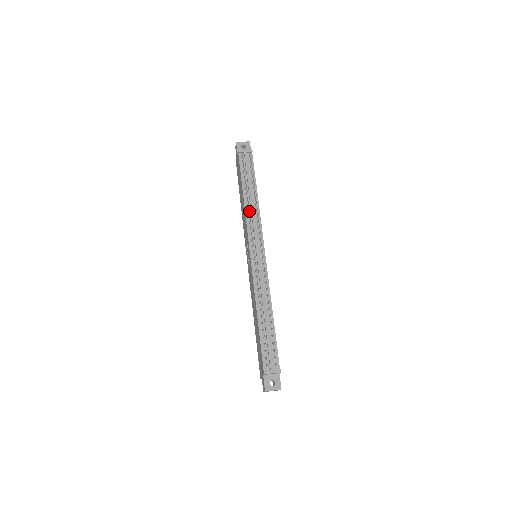
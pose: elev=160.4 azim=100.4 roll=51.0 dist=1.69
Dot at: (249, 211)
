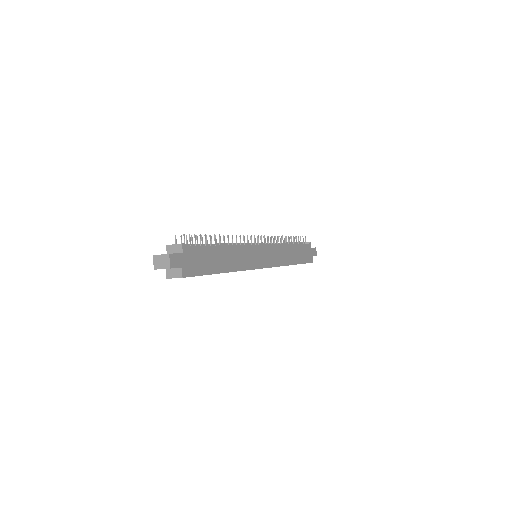
Dot at: occluded
